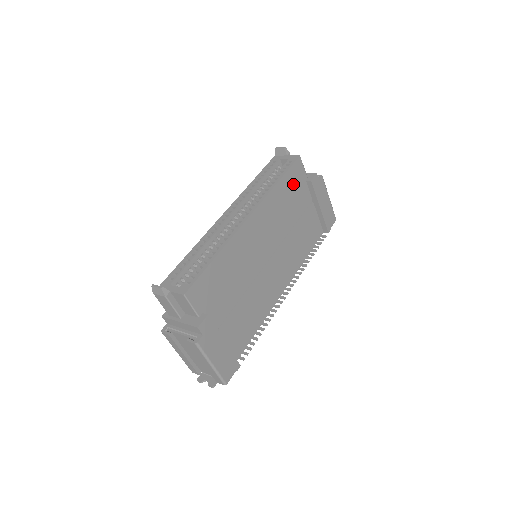
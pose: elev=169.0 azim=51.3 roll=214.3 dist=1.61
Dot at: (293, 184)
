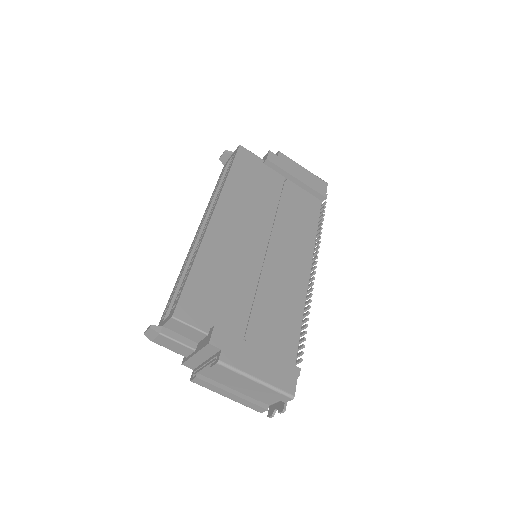
Dot at: (249, 171)
